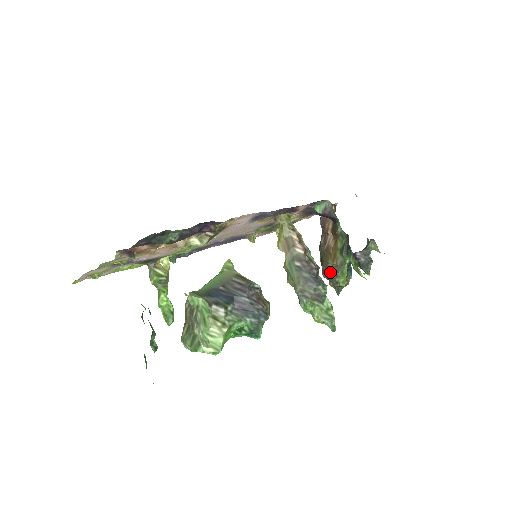
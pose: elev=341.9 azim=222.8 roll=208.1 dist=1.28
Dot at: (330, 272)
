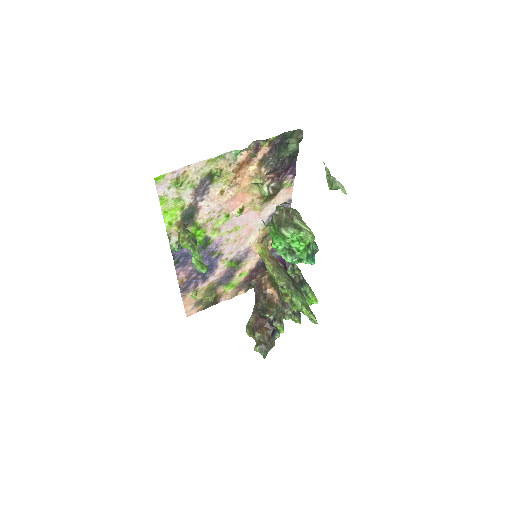
Dot at: (273, 318)
